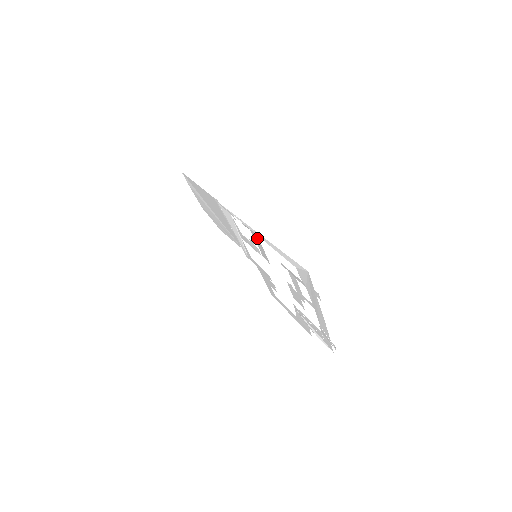
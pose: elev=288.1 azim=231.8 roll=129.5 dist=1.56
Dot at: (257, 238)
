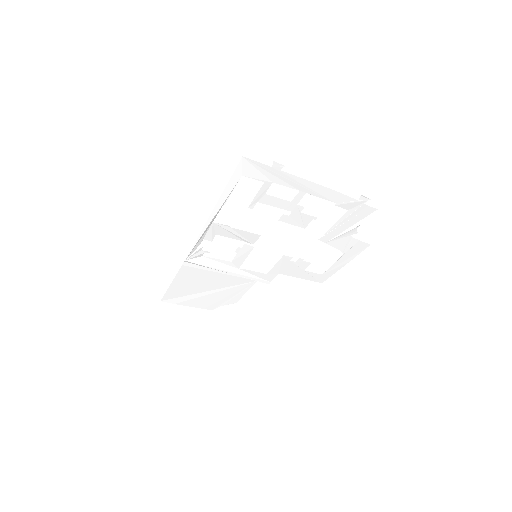
Dot at: (224, 228)
